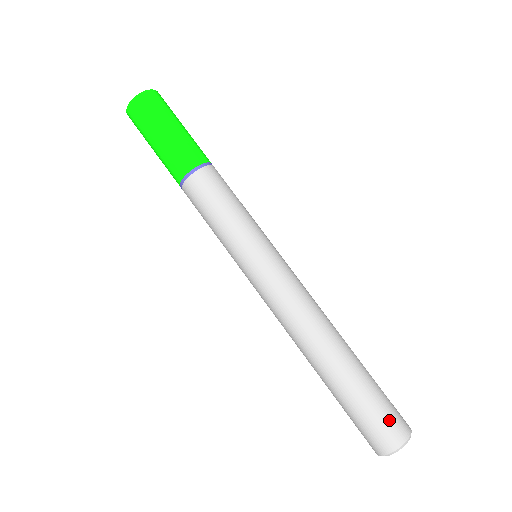
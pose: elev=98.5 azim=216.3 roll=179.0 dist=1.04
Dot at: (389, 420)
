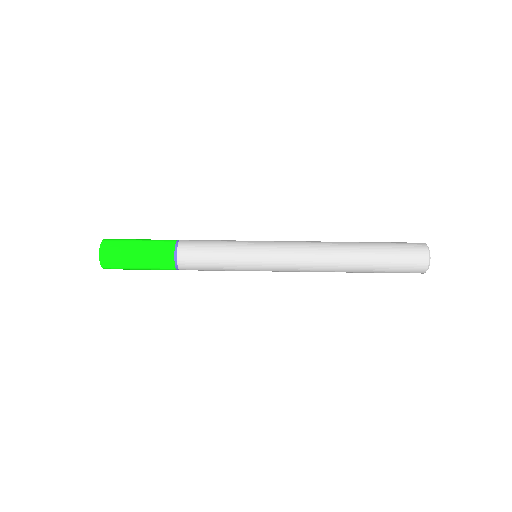
Dot at: occluded
